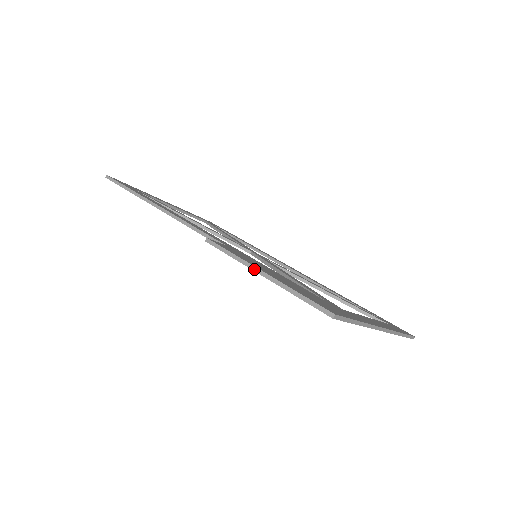
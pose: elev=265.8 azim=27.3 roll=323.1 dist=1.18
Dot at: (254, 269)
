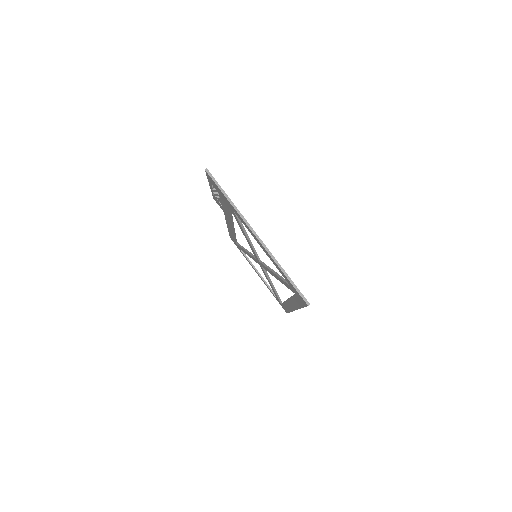
Dot at: occluded
